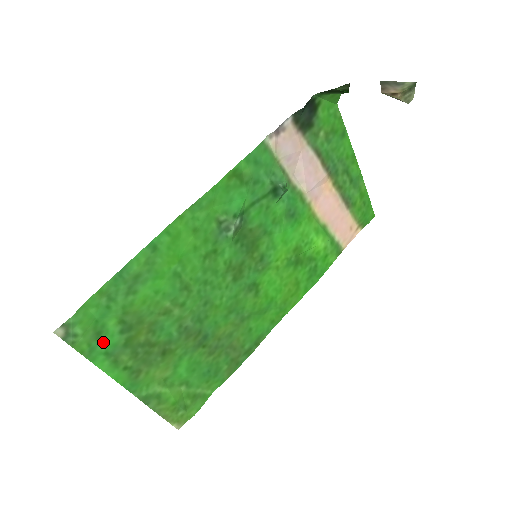
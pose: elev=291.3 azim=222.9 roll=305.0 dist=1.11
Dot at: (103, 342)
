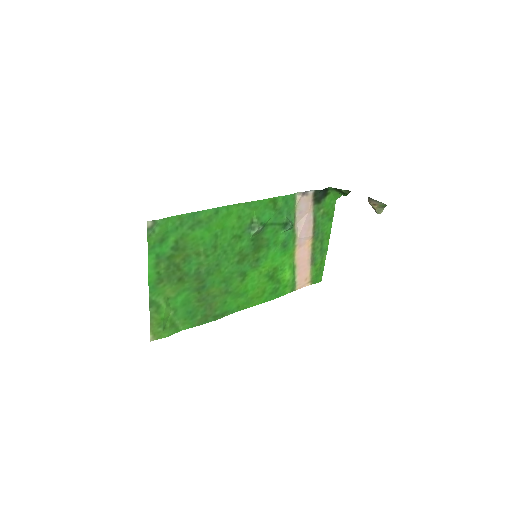
Dot at: (161, 247)
